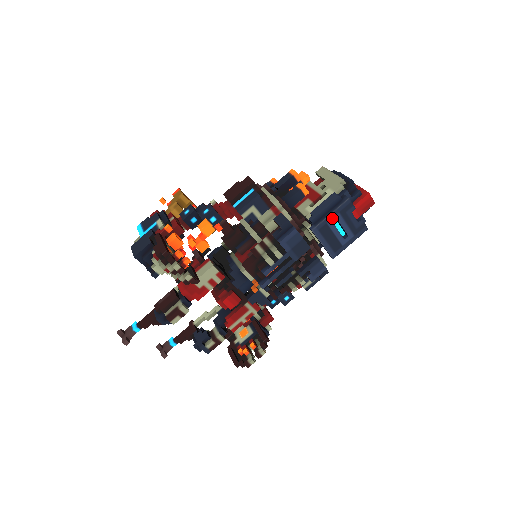
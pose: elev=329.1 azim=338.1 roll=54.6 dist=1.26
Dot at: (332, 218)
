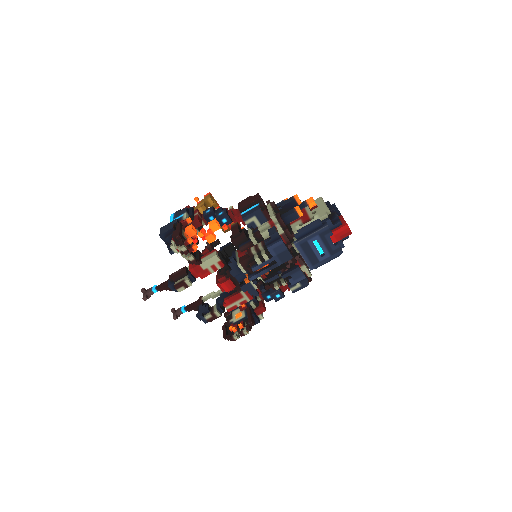
Dot at: (312, 238)
